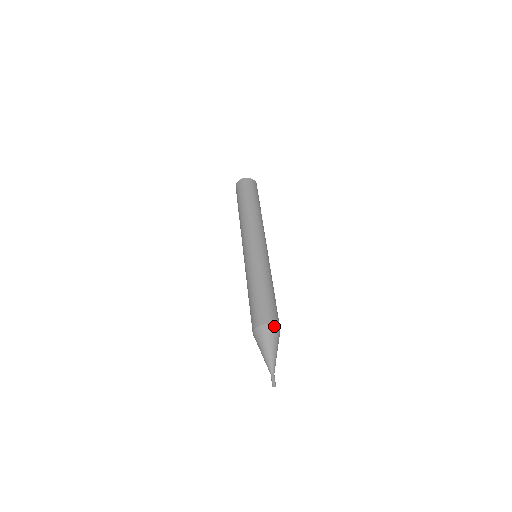
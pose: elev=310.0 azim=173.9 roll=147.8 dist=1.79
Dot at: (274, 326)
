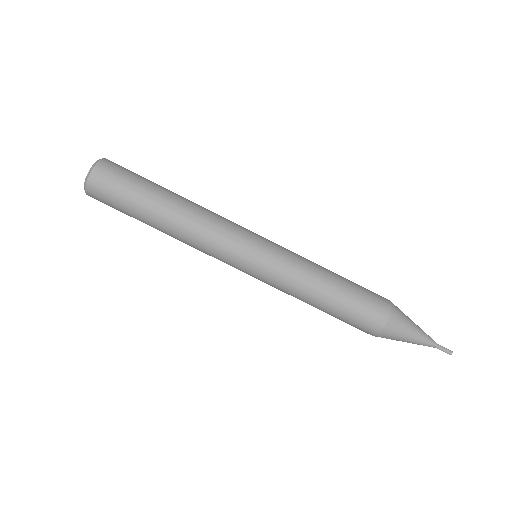
Dot at: occluded
